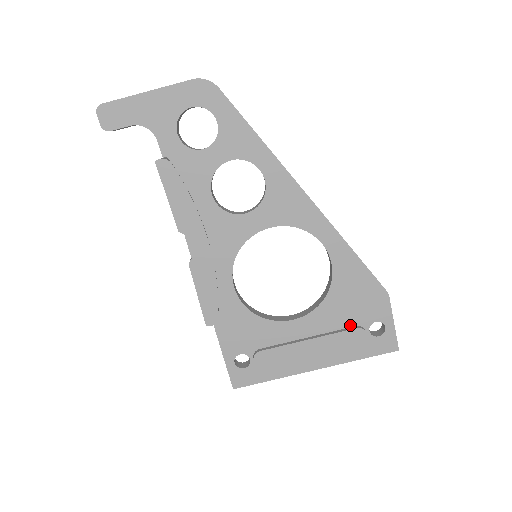
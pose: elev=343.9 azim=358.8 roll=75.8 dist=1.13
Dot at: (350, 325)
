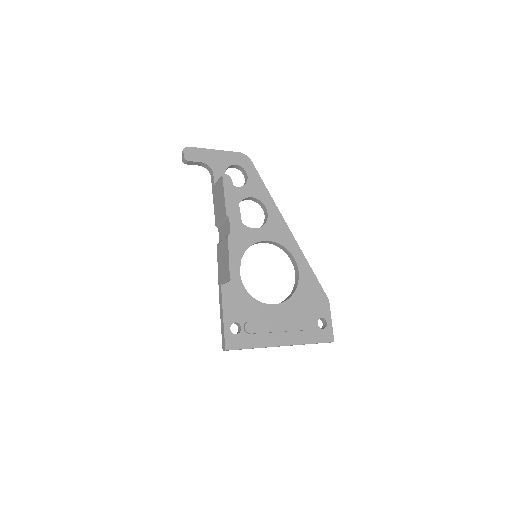
Dot at: (306, 317)
